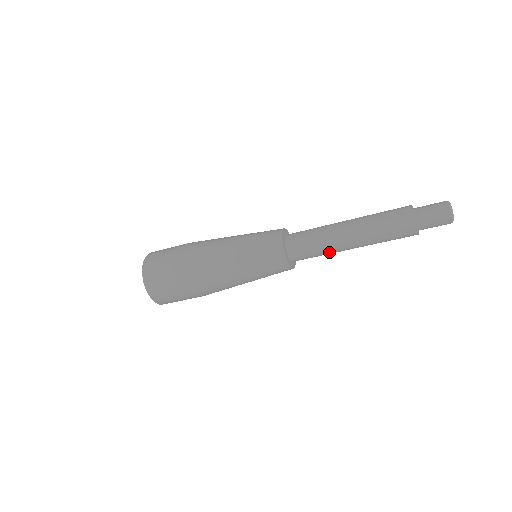
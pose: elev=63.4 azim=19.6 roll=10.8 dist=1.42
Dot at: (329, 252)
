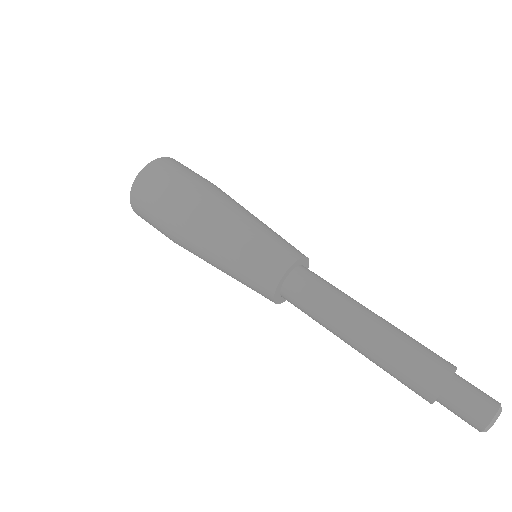
Dot at: occluded
